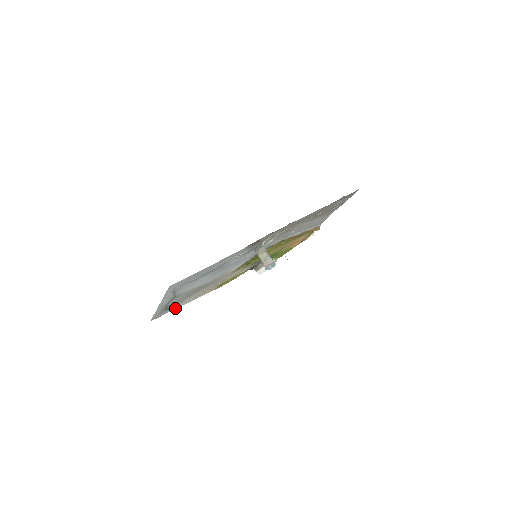
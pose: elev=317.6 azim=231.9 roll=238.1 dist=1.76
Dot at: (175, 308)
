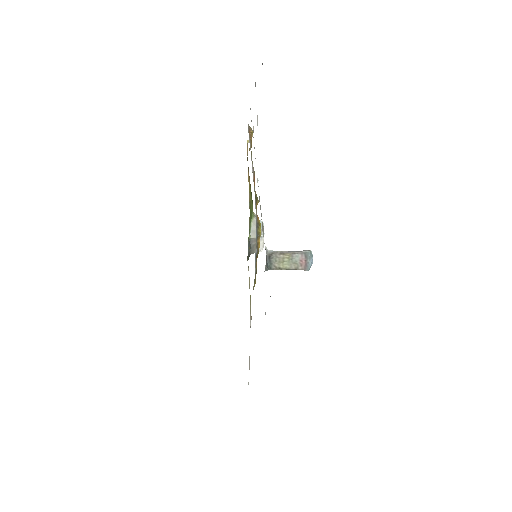
Dot at: occluded
